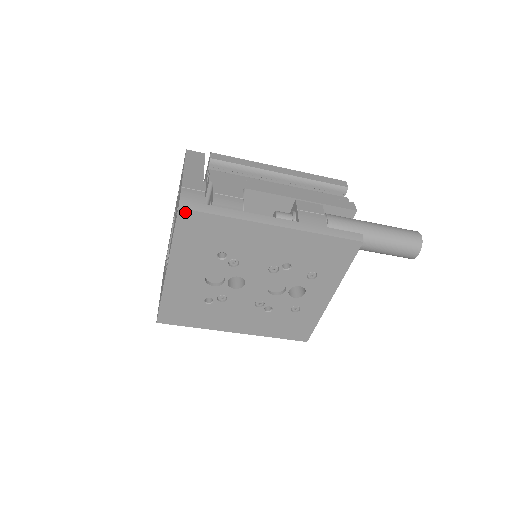
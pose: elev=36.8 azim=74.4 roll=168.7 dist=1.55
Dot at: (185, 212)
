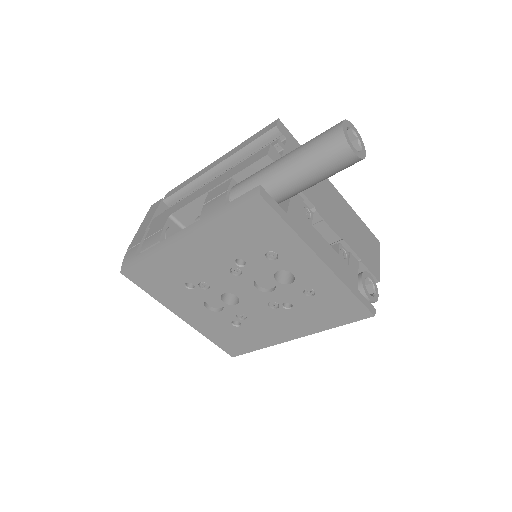
Dot at: (127, 273)
